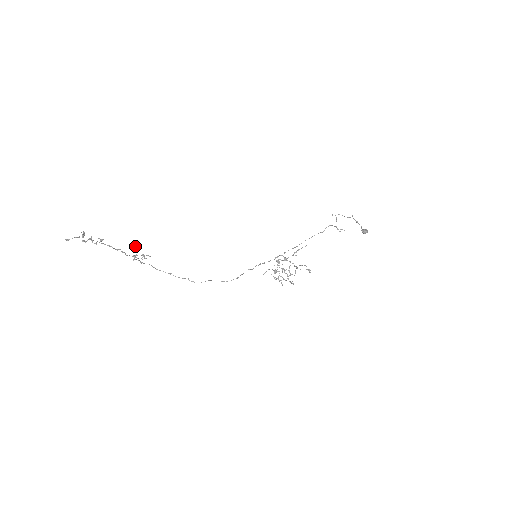
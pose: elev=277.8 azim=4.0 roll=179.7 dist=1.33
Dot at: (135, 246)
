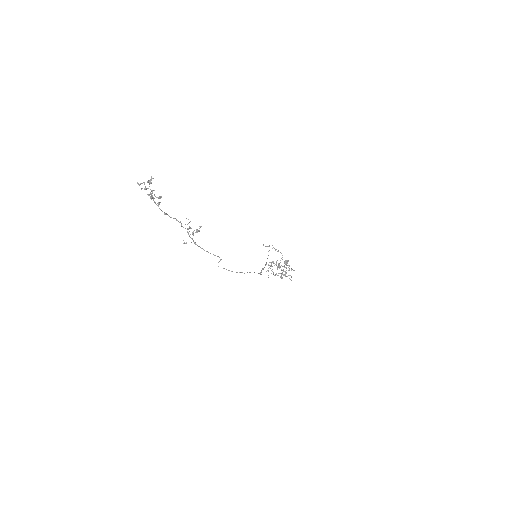
Dot at: occluded
